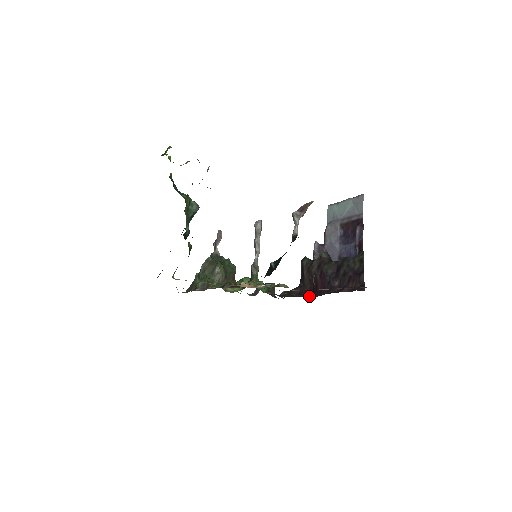
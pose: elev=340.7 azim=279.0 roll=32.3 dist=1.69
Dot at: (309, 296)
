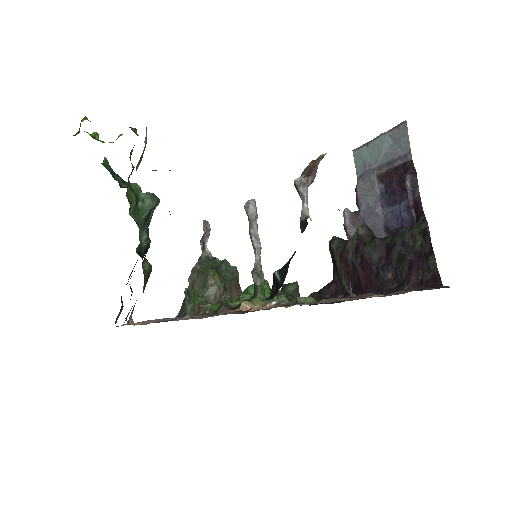
Dot at: occluded
